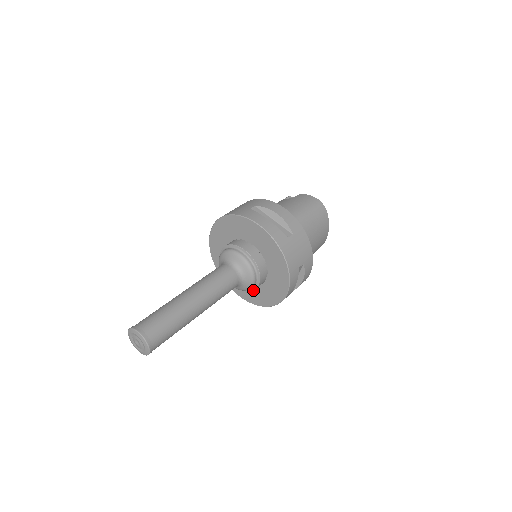
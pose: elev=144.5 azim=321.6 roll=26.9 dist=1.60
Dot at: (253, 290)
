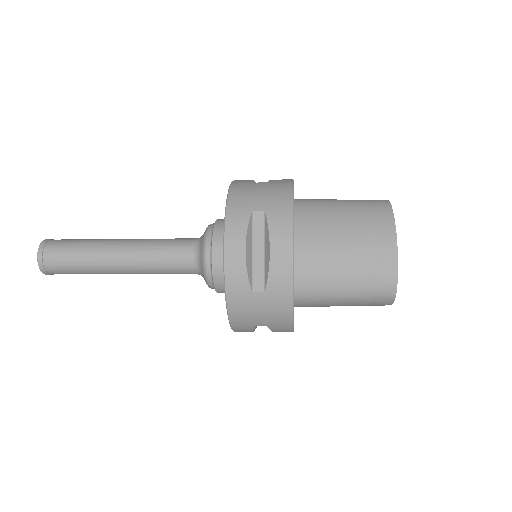
Dot at: occluded
